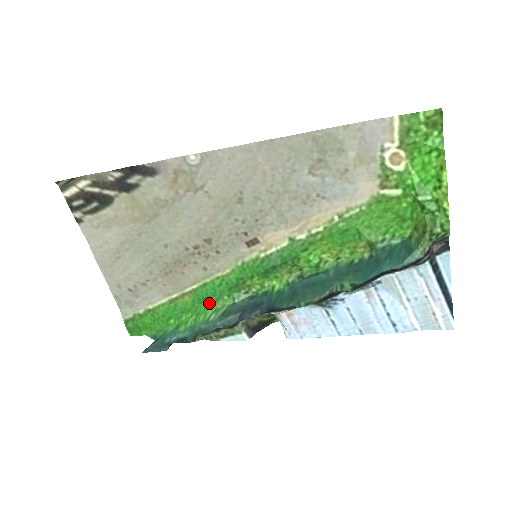
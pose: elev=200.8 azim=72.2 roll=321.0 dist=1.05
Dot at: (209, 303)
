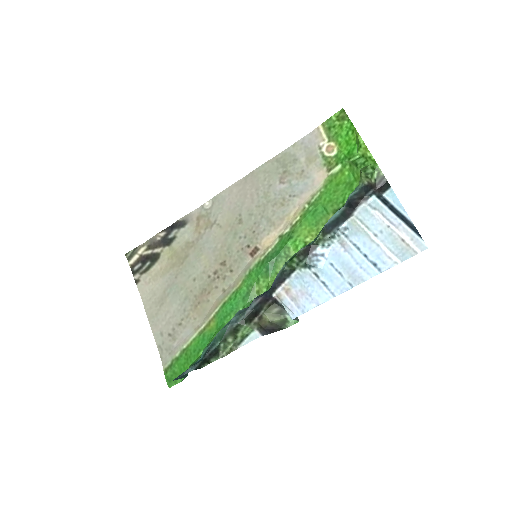
Dot at: occluded
